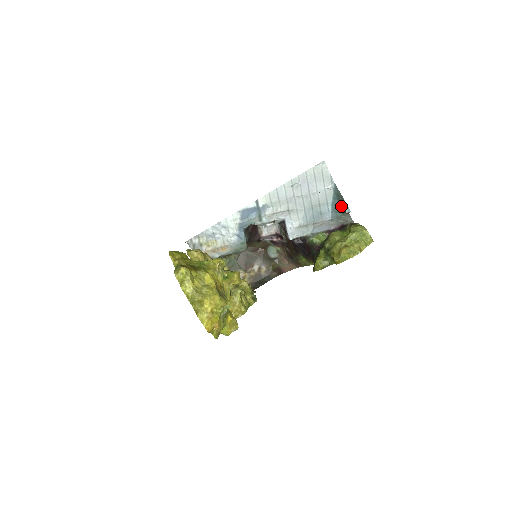
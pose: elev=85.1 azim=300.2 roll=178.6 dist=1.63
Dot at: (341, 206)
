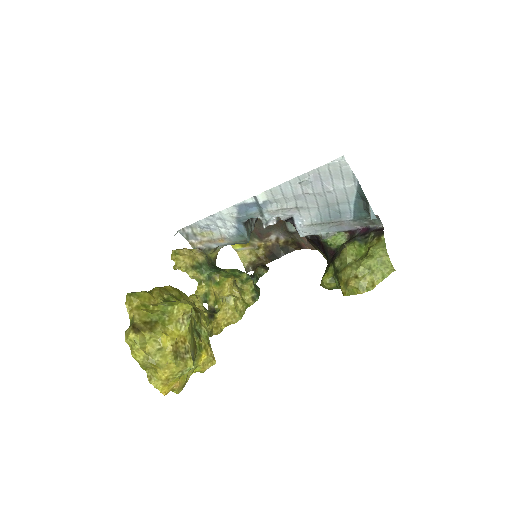
Dot at: (366, 208)
